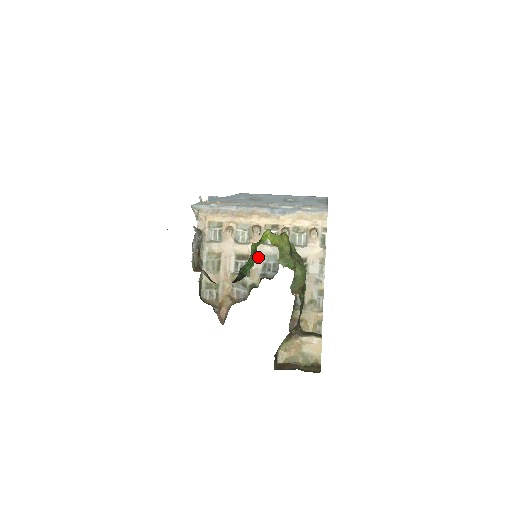
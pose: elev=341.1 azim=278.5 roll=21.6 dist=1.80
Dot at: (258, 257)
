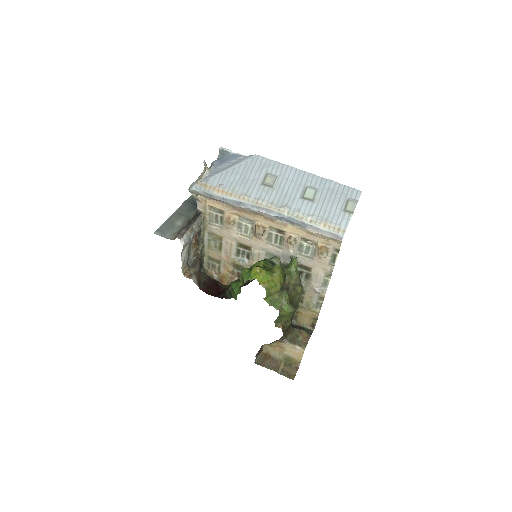
Dot at: (260, 253)
